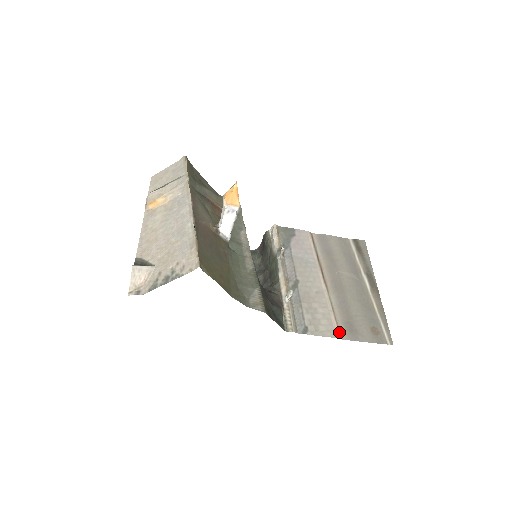
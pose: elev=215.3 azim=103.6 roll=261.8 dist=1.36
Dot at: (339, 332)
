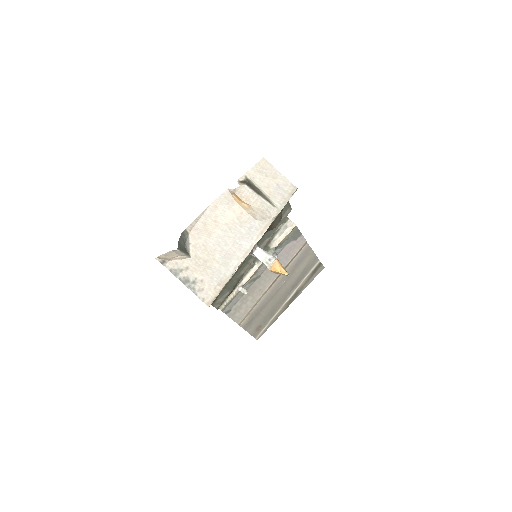
Dot at: (242, 320)
